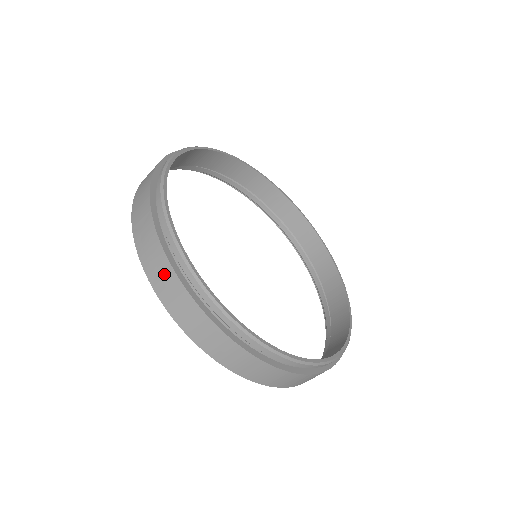
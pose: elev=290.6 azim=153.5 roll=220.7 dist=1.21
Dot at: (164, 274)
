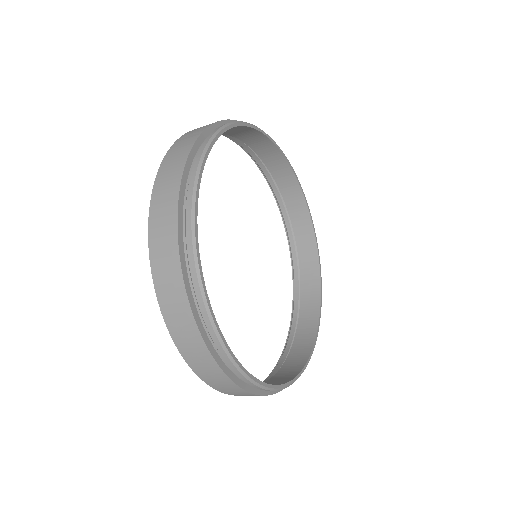
Dot at: (192, 136)
